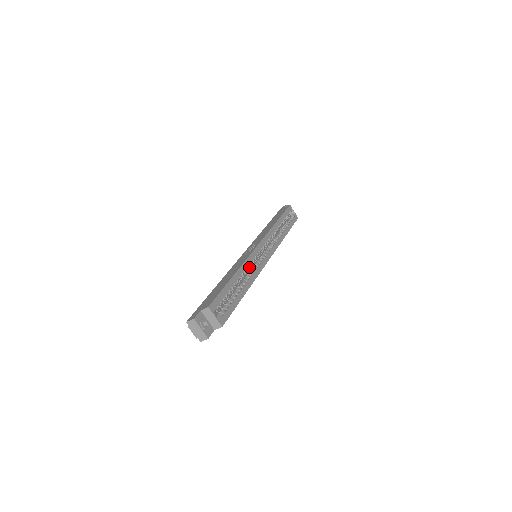
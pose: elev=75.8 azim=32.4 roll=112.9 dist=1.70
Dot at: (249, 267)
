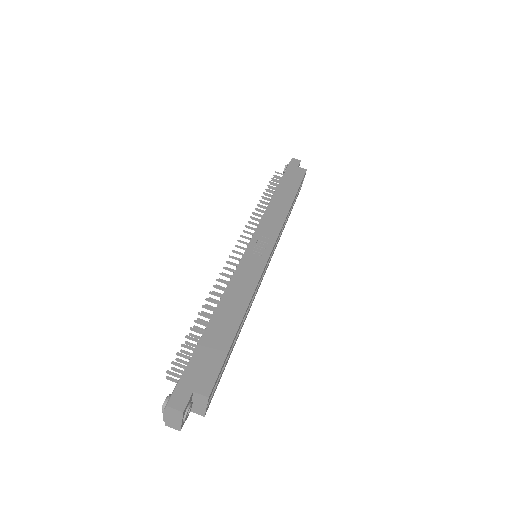
Dot at: occluded
